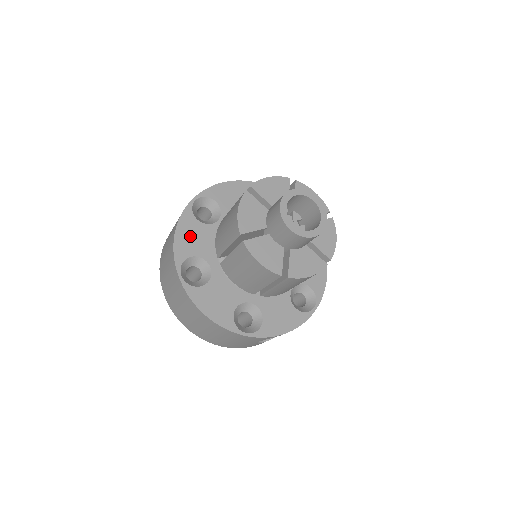
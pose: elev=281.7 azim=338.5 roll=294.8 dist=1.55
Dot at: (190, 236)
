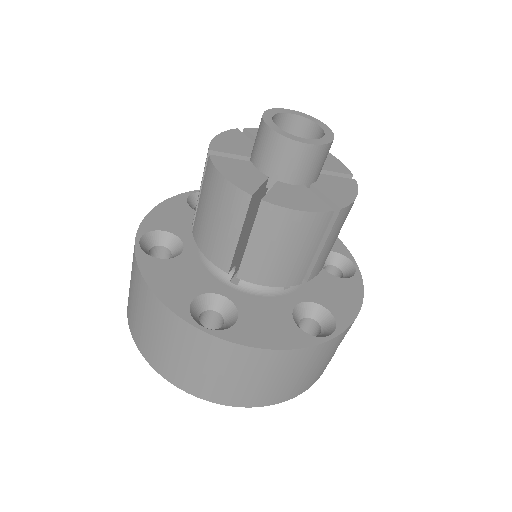
Dot at: (170, 280)
